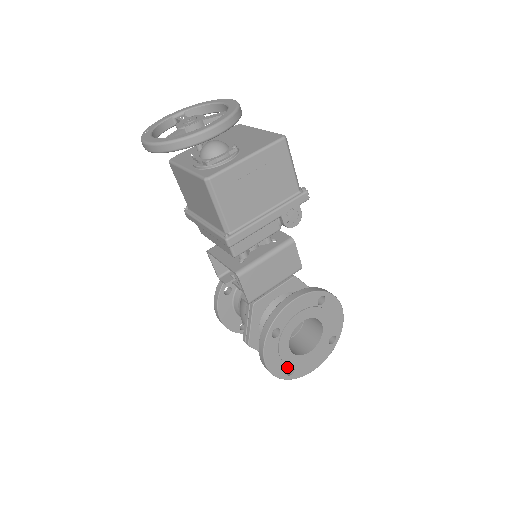
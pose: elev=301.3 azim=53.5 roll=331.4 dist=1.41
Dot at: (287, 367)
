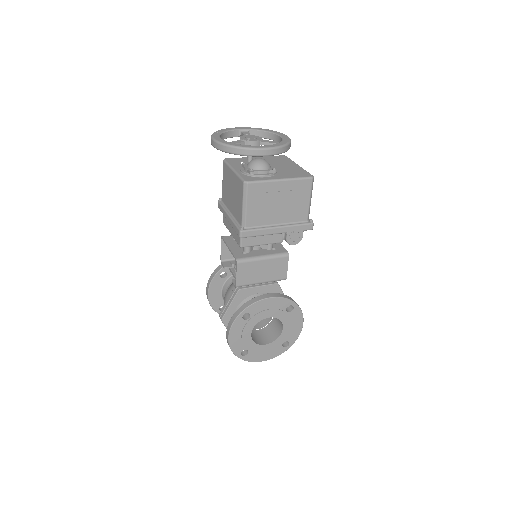
Dot at: (243, 348)
